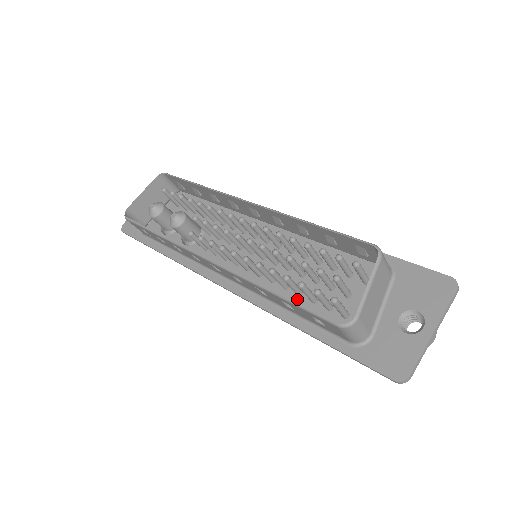
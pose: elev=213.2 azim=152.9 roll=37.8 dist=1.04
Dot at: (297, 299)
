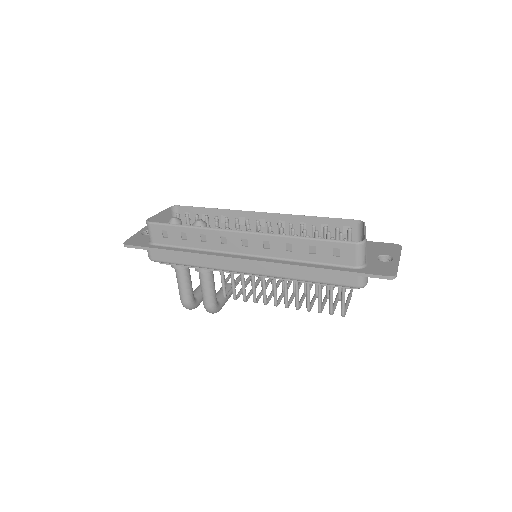
Dot at: occluded
